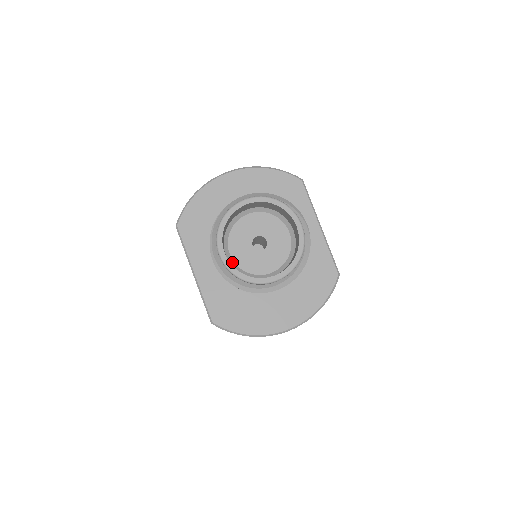
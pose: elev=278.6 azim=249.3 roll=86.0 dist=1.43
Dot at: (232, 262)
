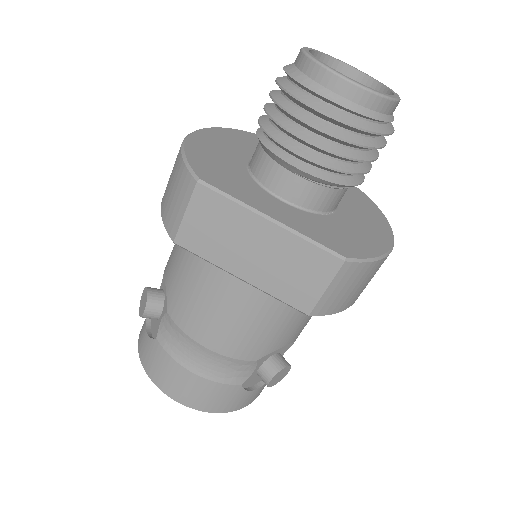
Dot at: occluded
